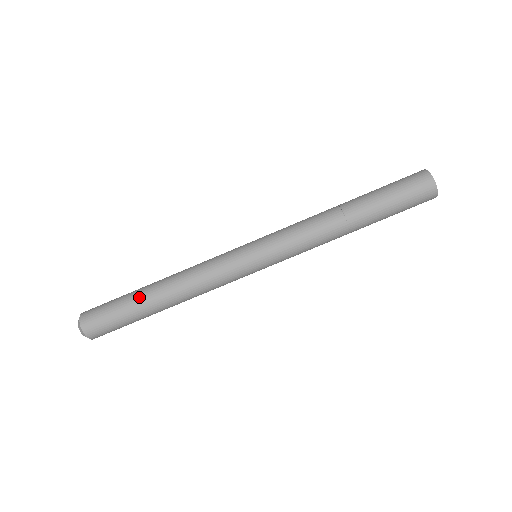
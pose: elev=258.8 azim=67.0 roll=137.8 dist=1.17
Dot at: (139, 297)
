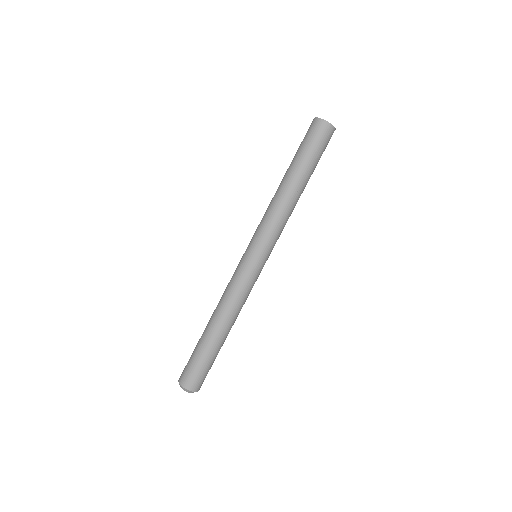
Dot at: (207, 342)
